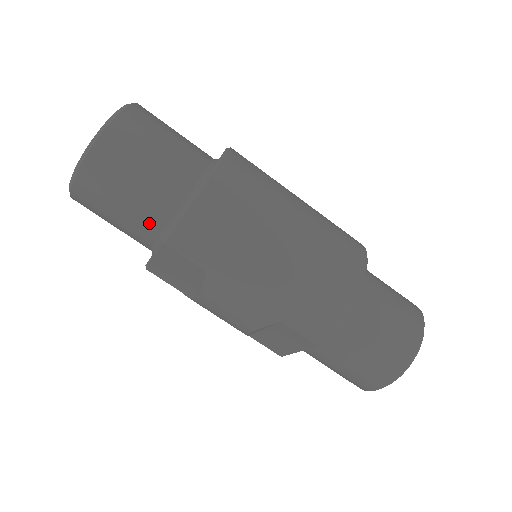
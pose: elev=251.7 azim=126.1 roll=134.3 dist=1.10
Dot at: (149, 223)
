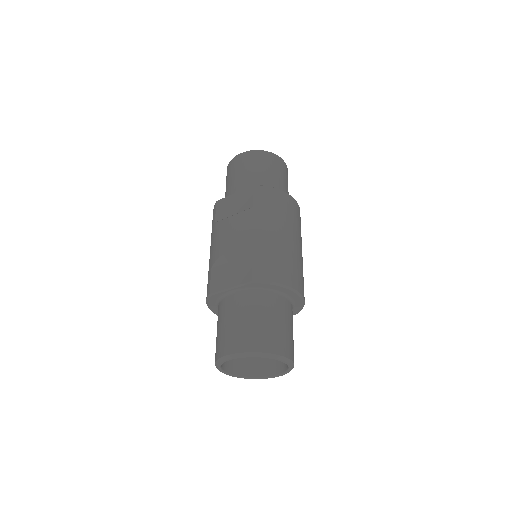
Dot at: (252, 183)
